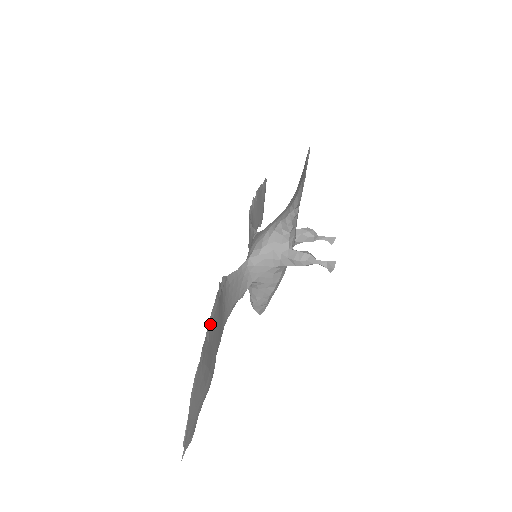
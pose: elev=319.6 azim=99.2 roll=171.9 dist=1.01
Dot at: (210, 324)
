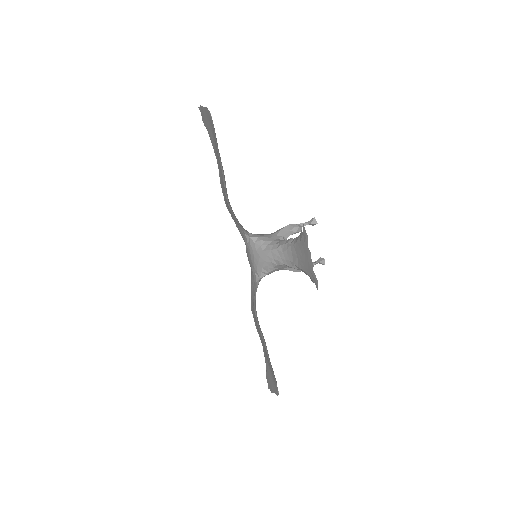
Dot at: (270, 362)
